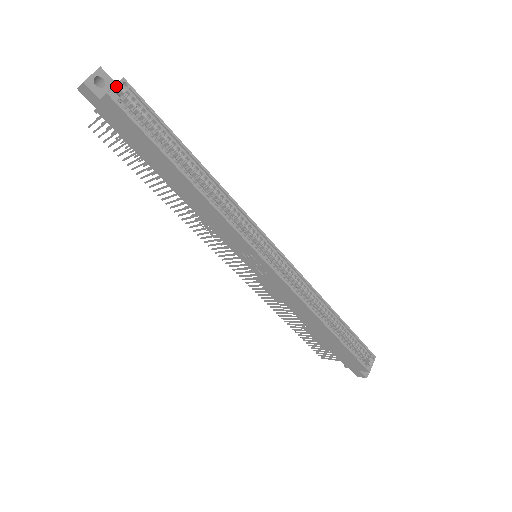
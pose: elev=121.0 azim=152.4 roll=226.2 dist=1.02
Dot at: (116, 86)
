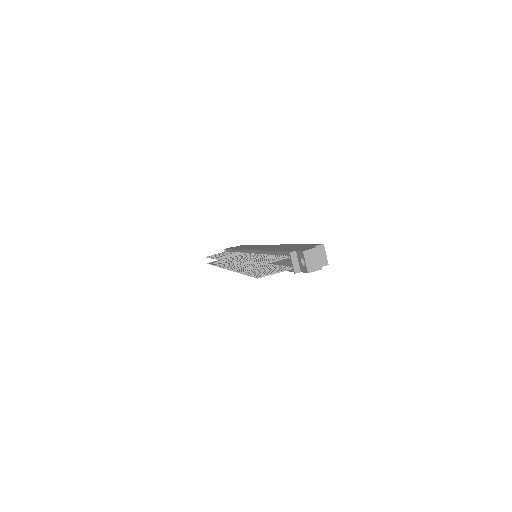
Dot at: occluded
